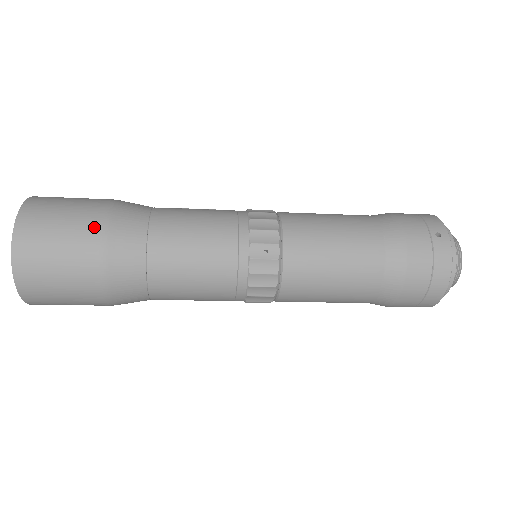
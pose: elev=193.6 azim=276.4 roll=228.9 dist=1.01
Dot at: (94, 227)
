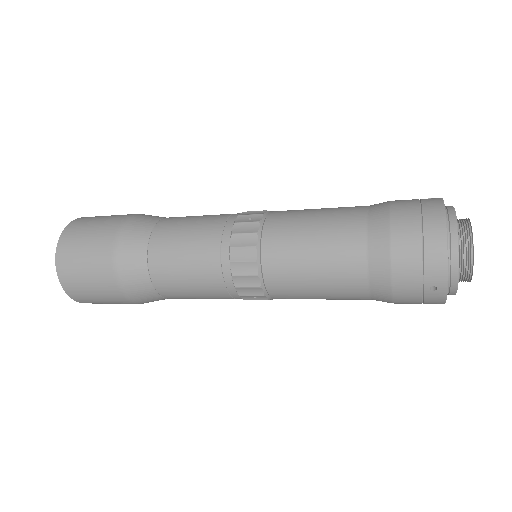
Dot at: (126, 215)
